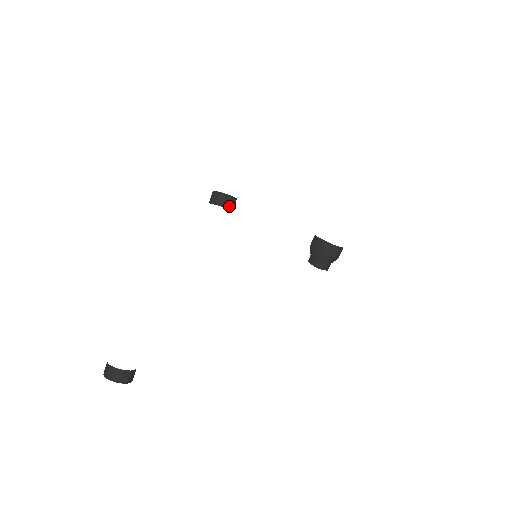
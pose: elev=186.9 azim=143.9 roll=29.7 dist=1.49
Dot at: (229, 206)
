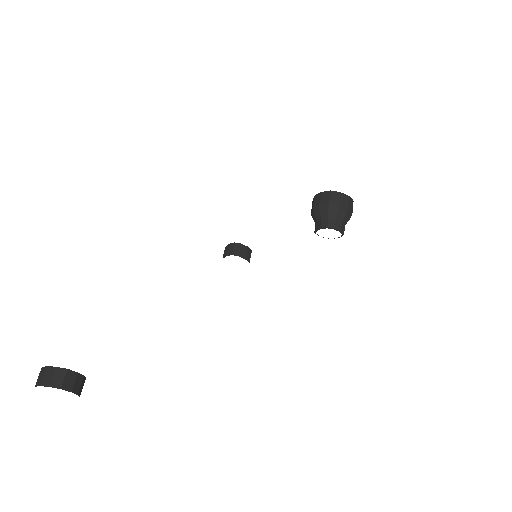
Dot at: (241, 254)
